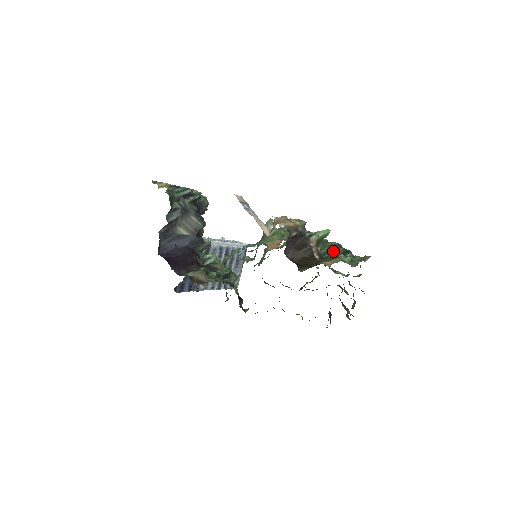
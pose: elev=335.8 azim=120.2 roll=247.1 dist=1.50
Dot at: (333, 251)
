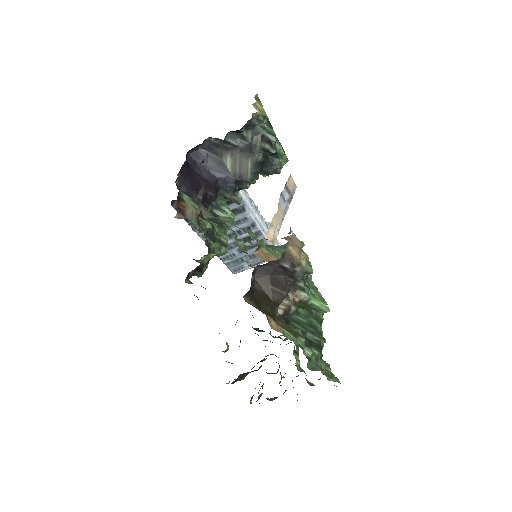
Dot at: (307, 330)
